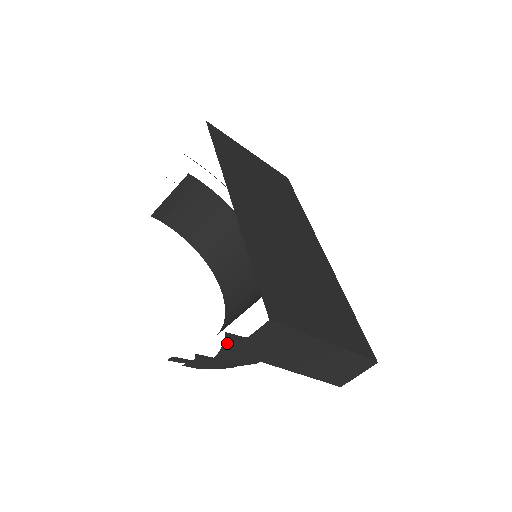
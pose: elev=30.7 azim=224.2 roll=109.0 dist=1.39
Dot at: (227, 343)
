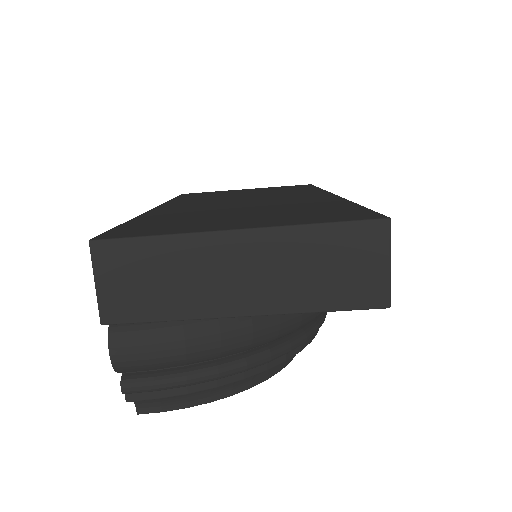
Dot at: (117, 324)
